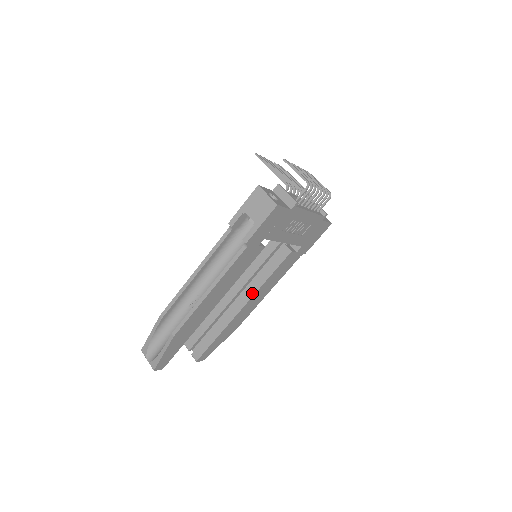
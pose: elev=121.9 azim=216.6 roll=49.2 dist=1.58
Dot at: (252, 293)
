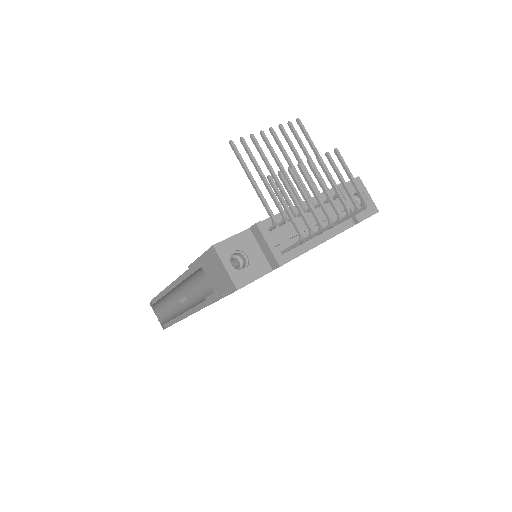
Dot at: occluded
